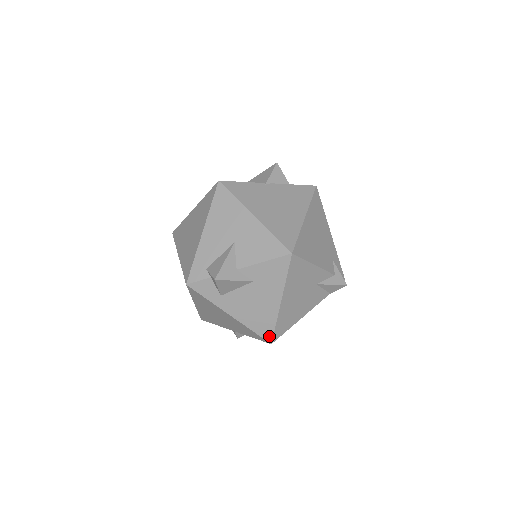
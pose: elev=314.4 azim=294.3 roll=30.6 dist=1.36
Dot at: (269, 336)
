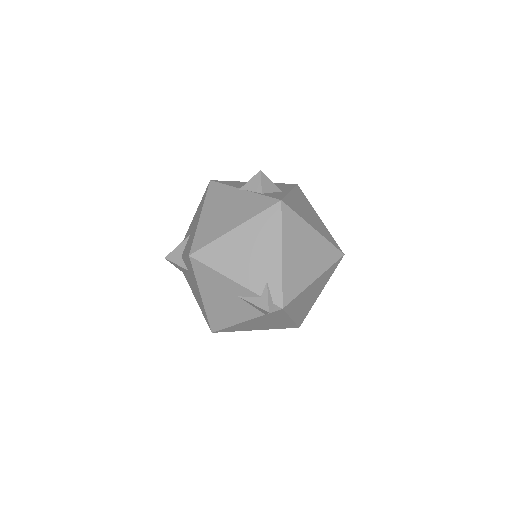
Dot at: (209, 324)
